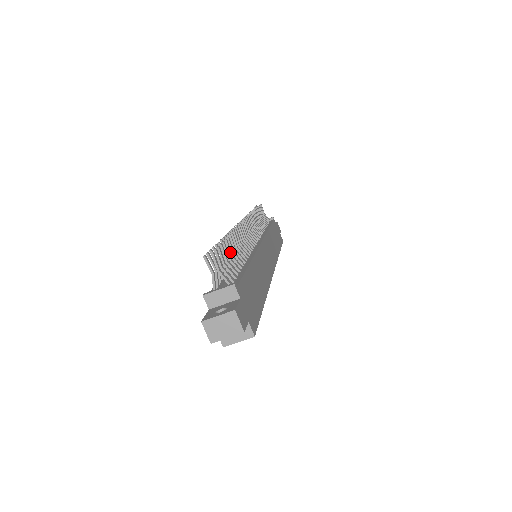
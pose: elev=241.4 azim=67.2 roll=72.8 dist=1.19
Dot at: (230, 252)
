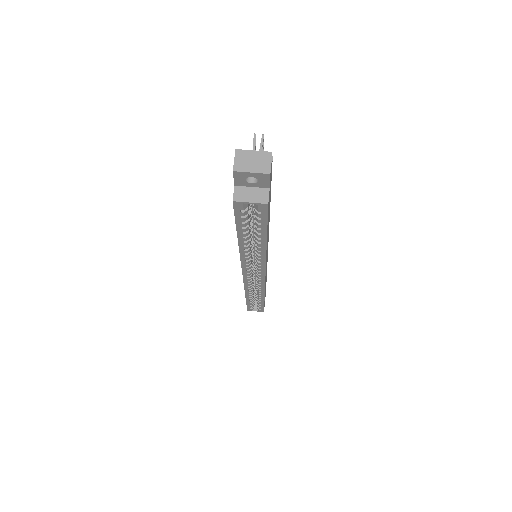
Dot at: occluded
